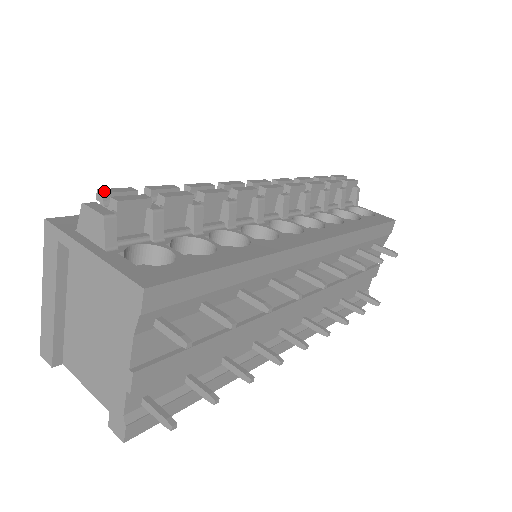
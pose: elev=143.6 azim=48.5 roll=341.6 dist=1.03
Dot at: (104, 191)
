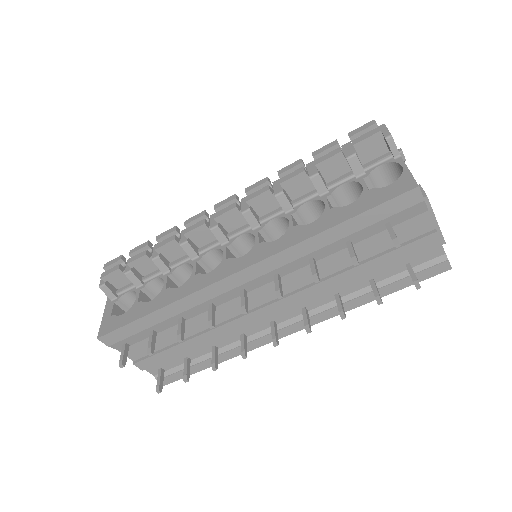
Dot at: (105, 266)
